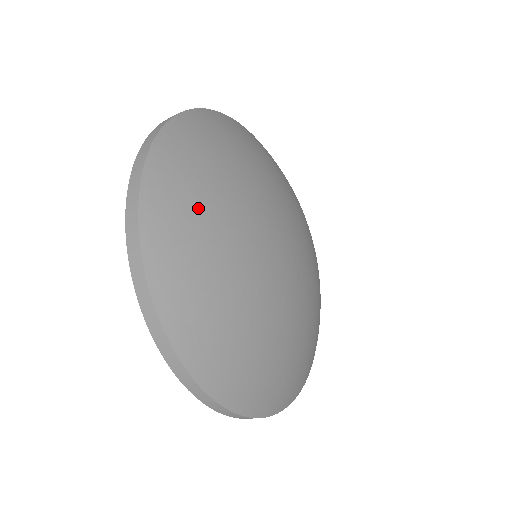
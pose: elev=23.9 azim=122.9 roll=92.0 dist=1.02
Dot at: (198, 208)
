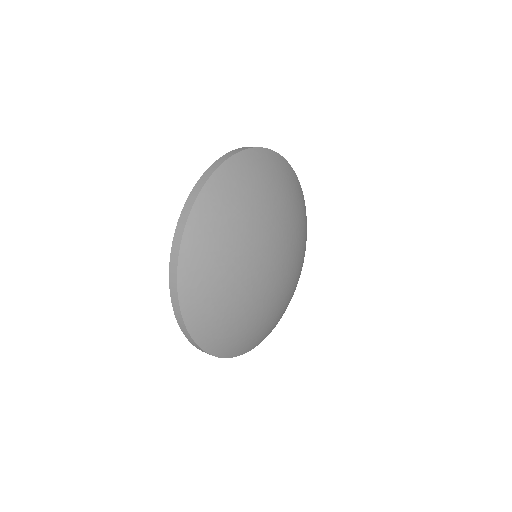
Dot at: (234, 207)
